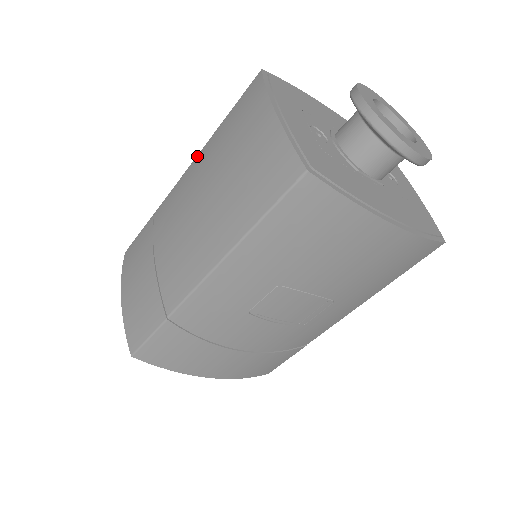
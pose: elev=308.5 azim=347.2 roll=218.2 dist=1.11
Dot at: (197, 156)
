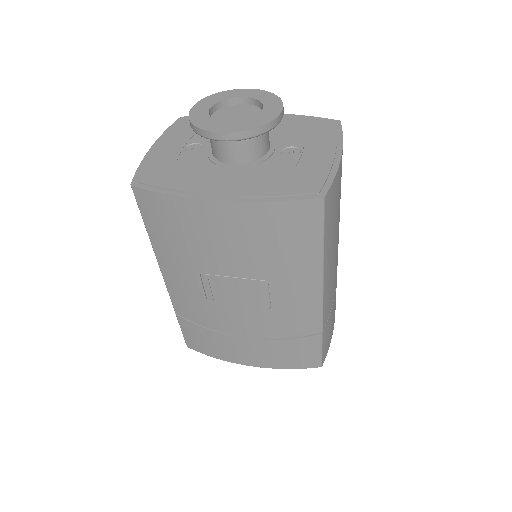
Dot at: occluded
